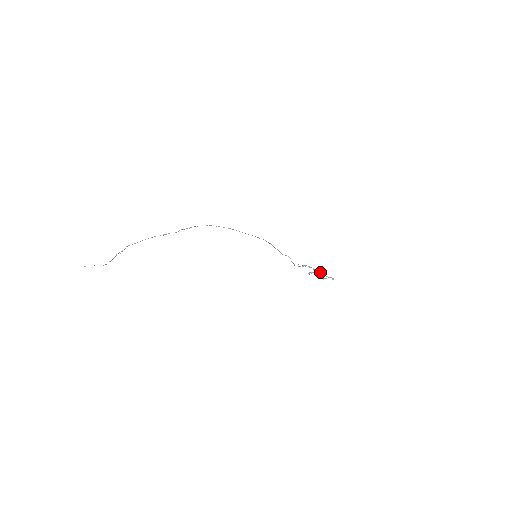
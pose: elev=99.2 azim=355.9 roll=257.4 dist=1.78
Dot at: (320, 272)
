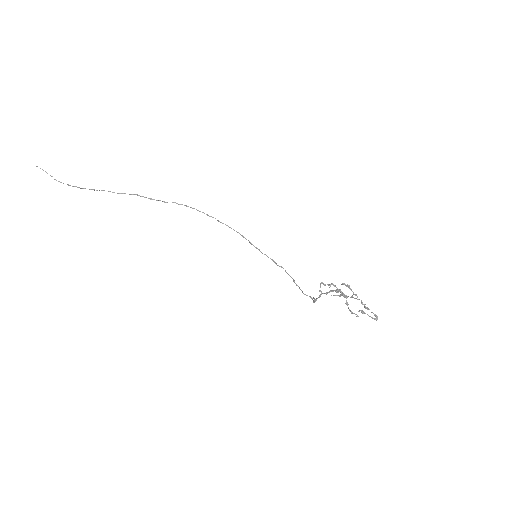
Dot at: occluded
